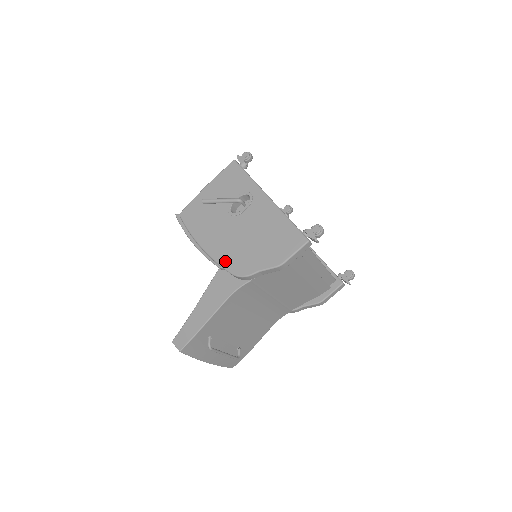
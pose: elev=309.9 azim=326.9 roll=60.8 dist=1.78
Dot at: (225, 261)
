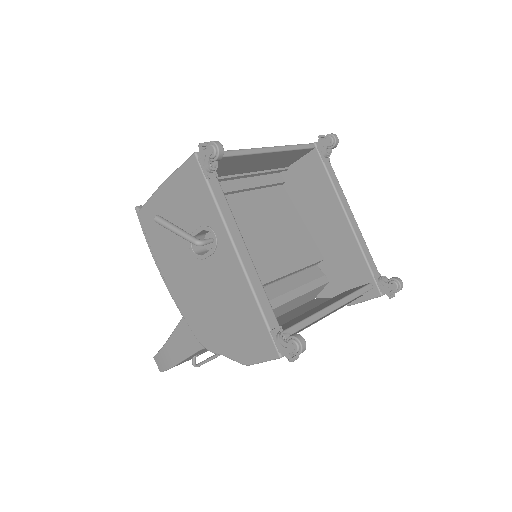
Dot at: (188, 316)
